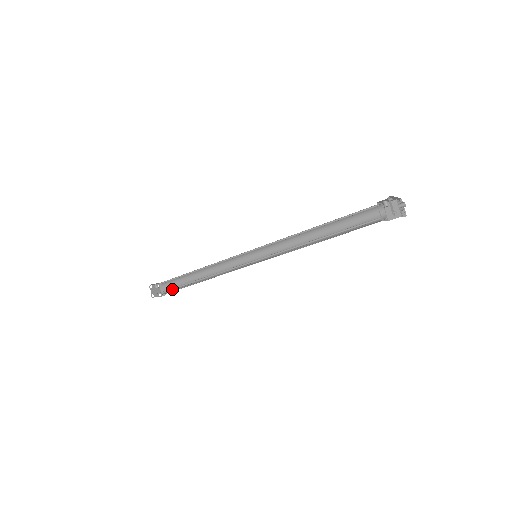
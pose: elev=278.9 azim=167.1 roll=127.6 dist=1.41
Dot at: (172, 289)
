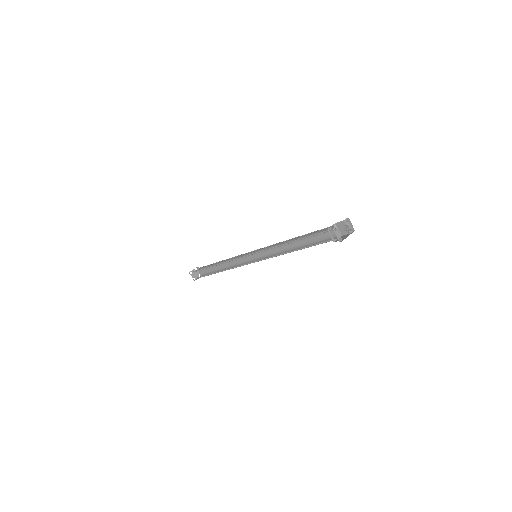
Dot at: (206, 275)
